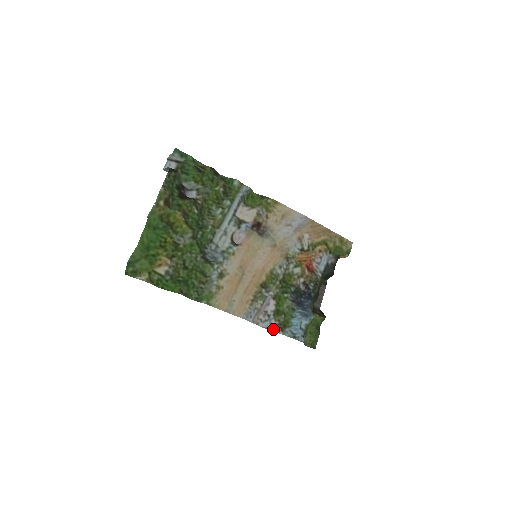
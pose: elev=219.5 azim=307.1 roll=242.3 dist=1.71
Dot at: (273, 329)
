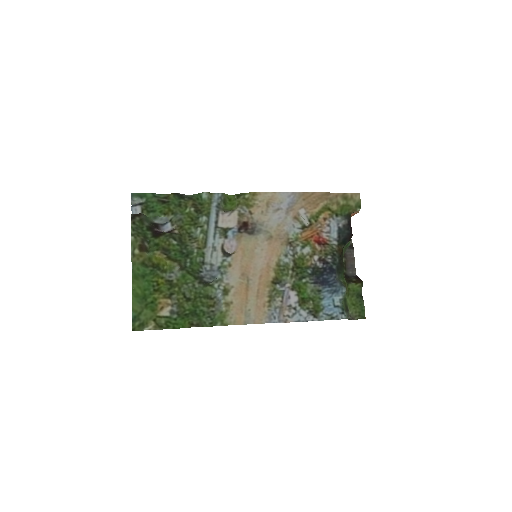
Dot at: (306, 319)
